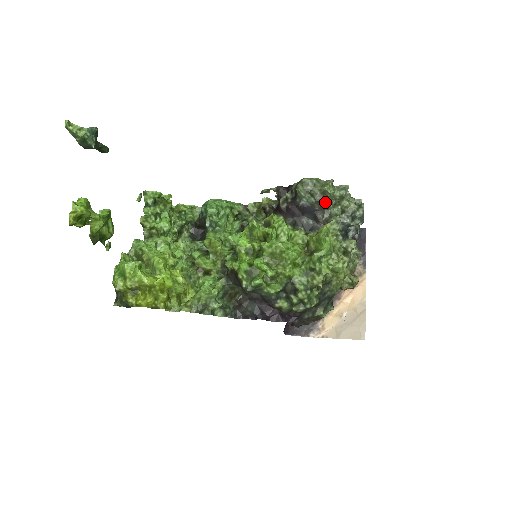
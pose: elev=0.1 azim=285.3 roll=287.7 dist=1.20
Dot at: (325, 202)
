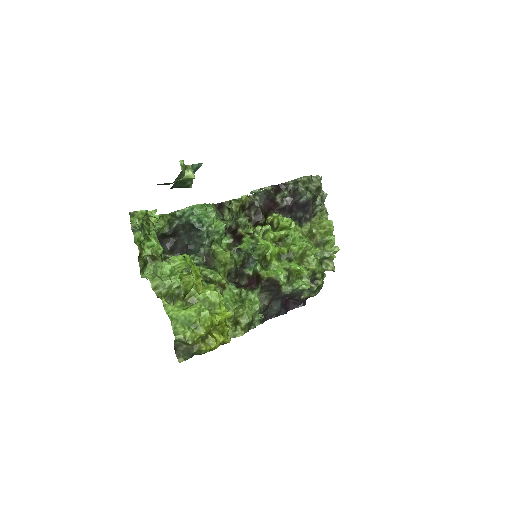
Dot at: (317, 196)
